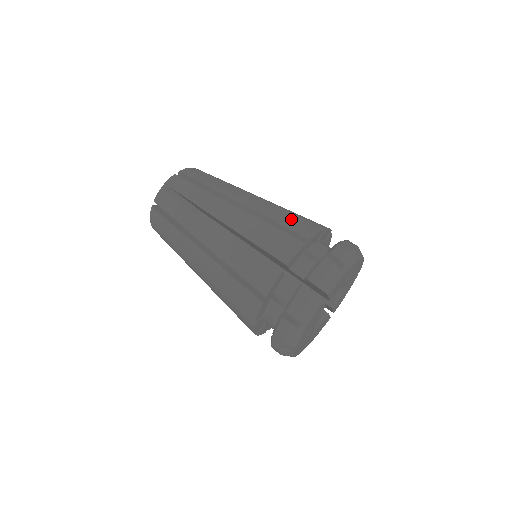
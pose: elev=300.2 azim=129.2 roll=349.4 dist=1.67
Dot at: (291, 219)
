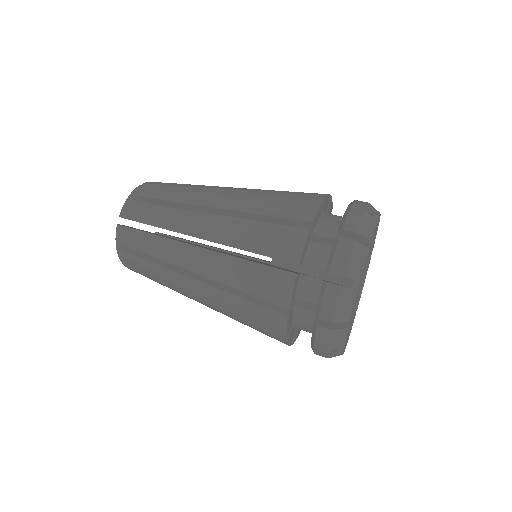
Dot at: occluded
